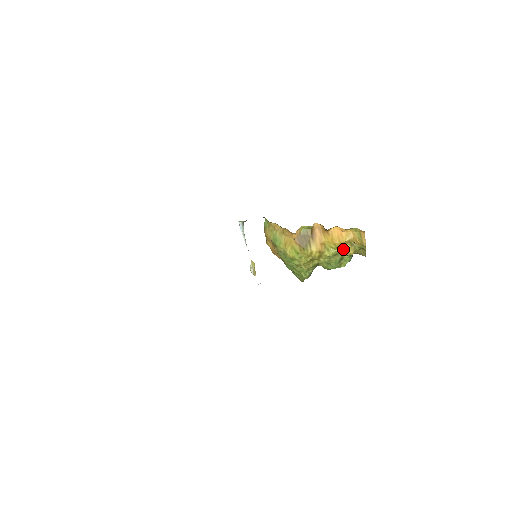
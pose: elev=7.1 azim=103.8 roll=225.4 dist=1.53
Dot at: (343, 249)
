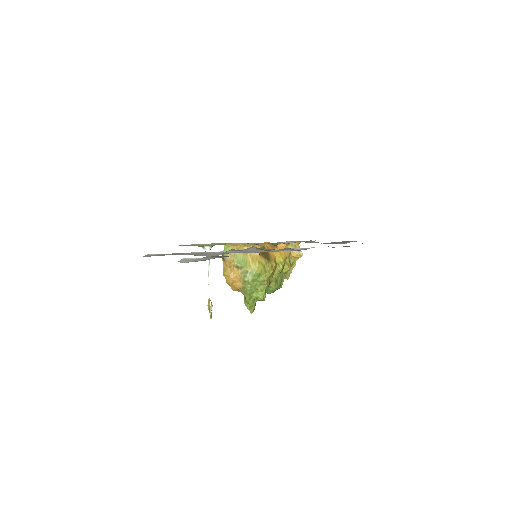
Dot at: (286, 264)
